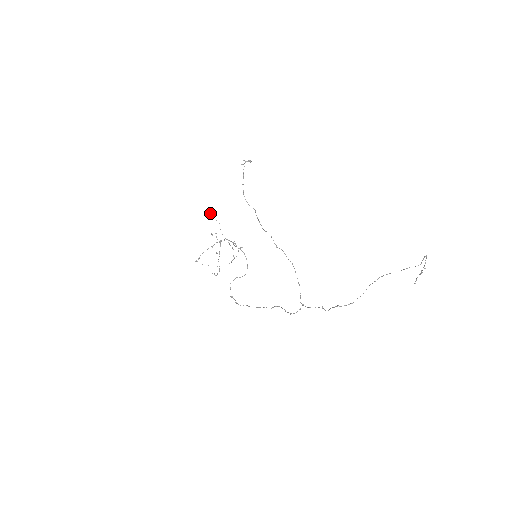
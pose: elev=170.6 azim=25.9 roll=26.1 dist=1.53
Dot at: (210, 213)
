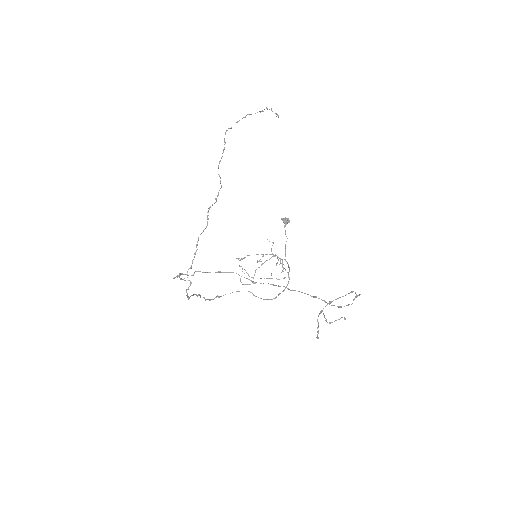
Dot at: (281, 218)
